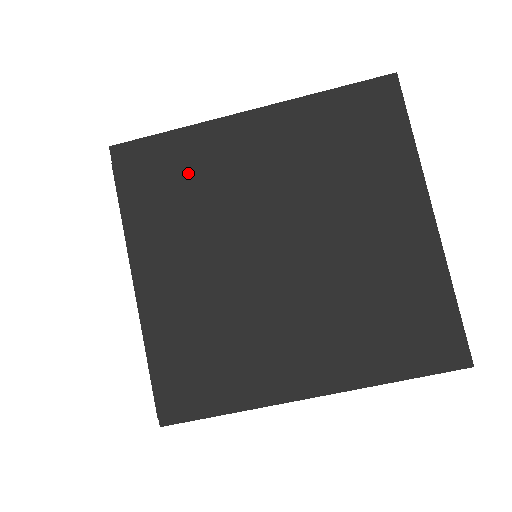
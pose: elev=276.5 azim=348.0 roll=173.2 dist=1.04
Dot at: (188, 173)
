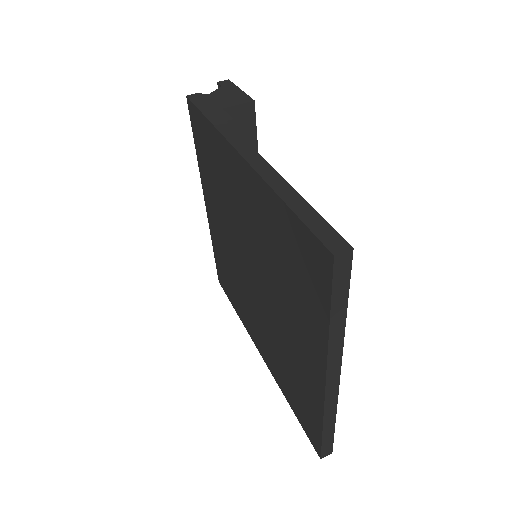
Dot at: (216, 166)
